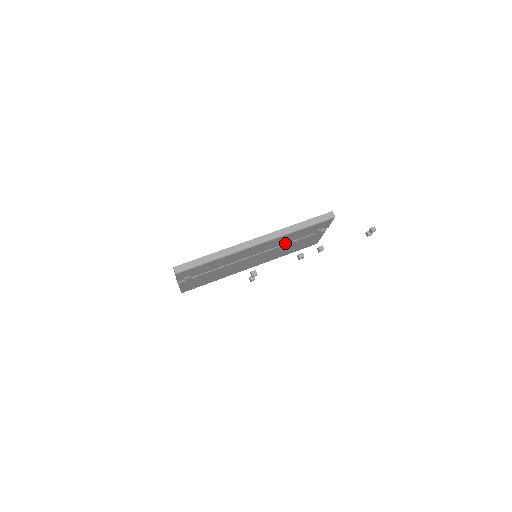
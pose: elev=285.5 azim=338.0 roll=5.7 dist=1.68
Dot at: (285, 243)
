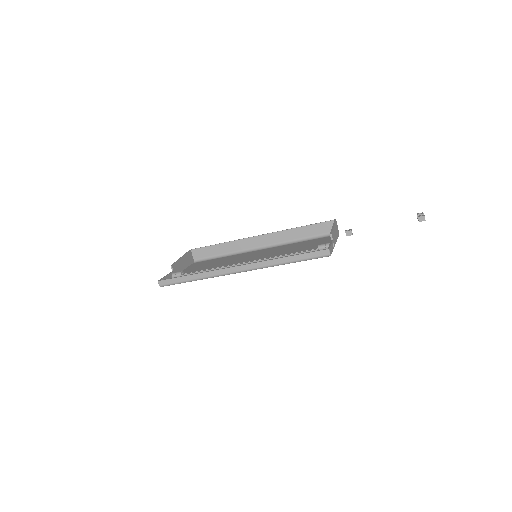
Dot at: occluded
